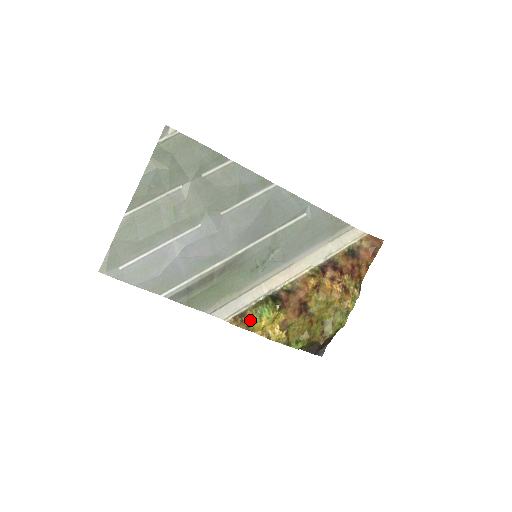
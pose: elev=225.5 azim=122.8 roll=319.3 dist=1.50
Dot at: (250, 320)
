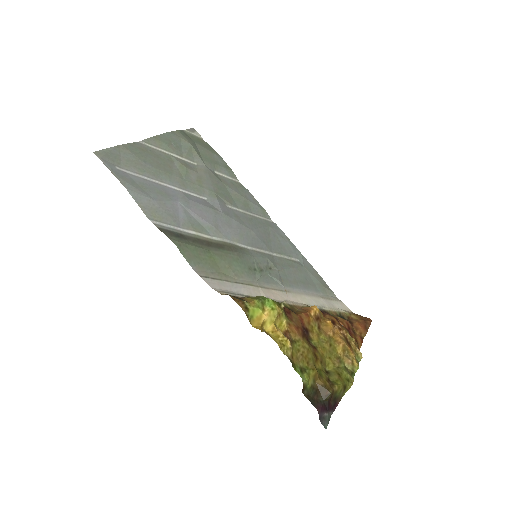
Dot at: (250, 302)
